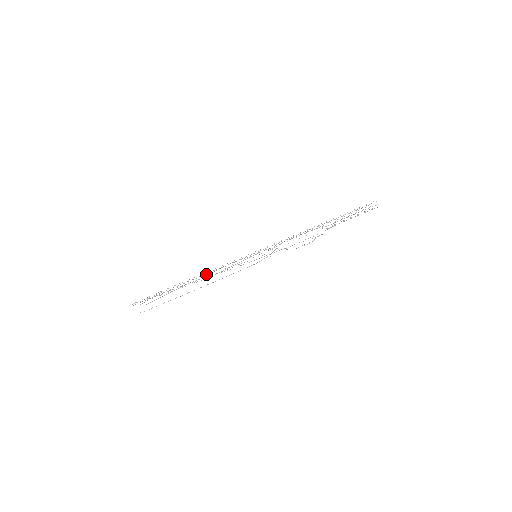
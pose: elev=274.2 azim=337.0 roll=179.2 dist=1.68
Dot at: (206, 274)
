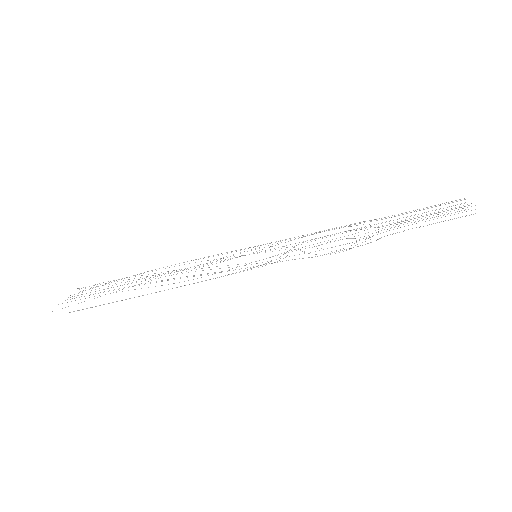
Dot at: occluded
